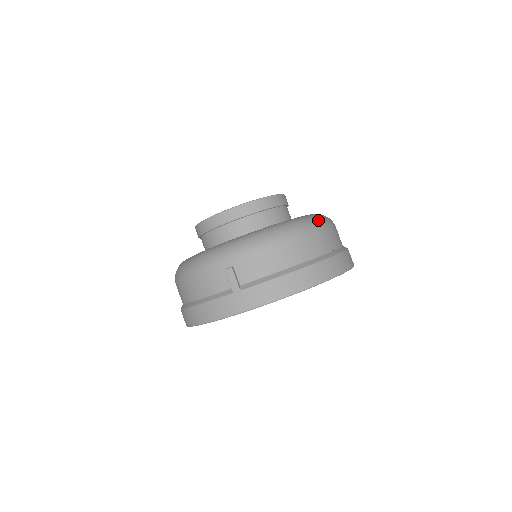
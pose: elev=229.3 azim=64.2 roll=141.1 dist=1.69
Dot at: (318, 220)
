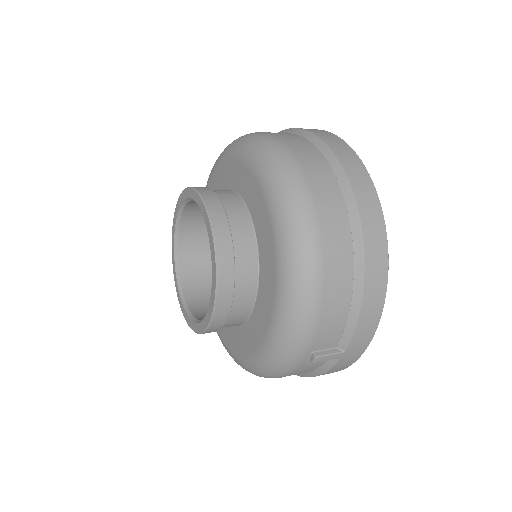
Dot at: (293, 198)
